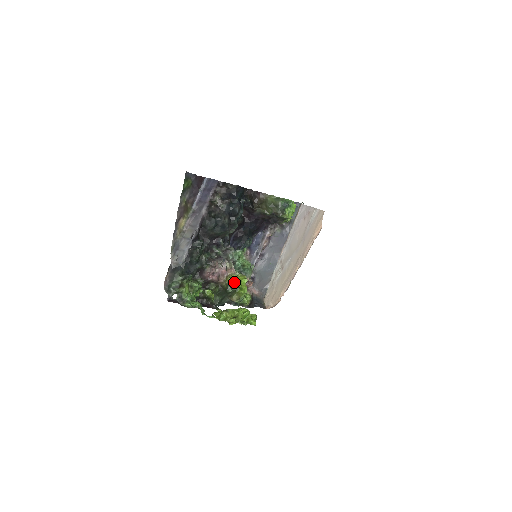
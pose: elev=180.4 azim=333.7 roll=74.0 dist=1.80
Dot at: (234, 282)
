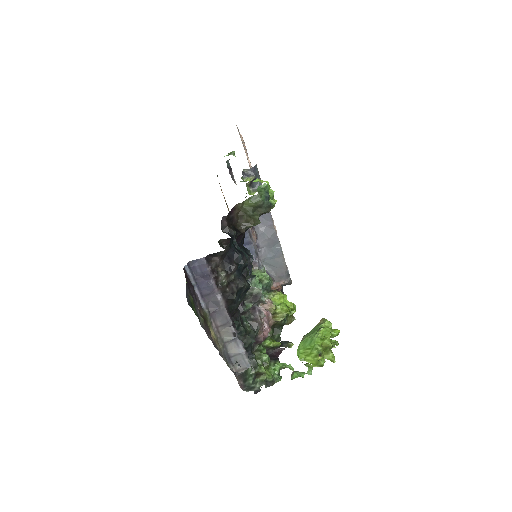
Dot at: (285, 314)
